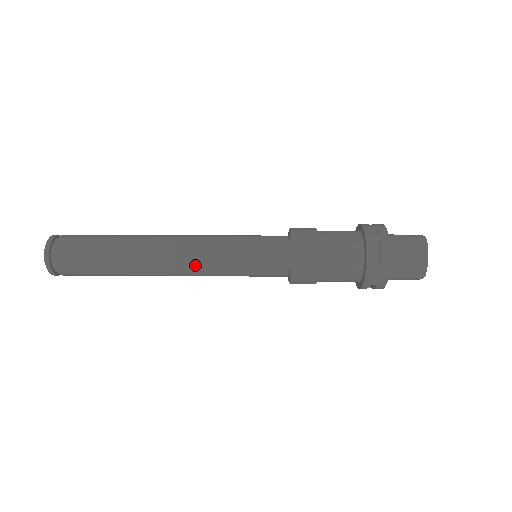
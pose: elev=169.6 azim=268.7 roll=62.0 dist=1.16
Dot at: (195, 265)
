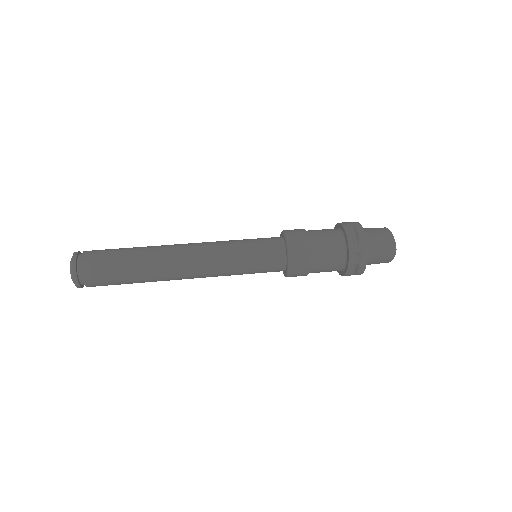
Dot at: occluded
